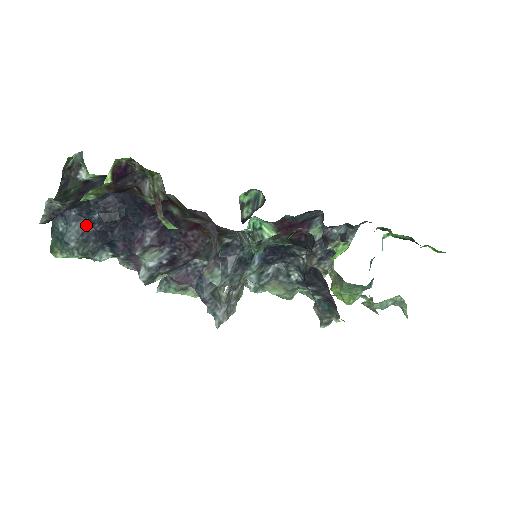
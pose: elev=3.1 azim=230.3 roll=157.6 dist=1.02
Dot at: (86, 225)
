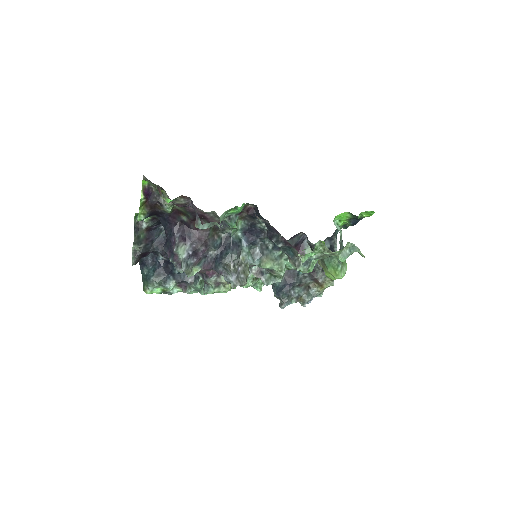
Dot at: (157, 266)
